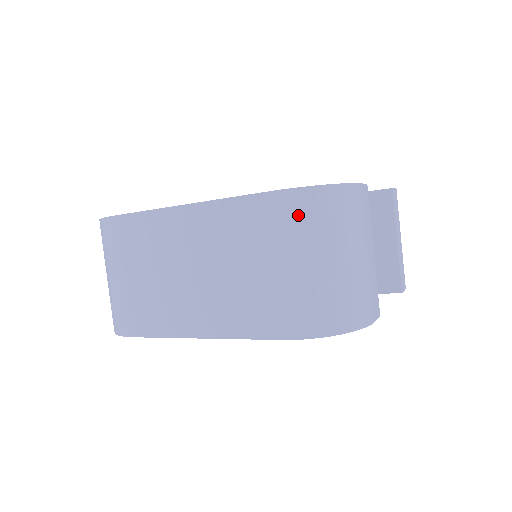
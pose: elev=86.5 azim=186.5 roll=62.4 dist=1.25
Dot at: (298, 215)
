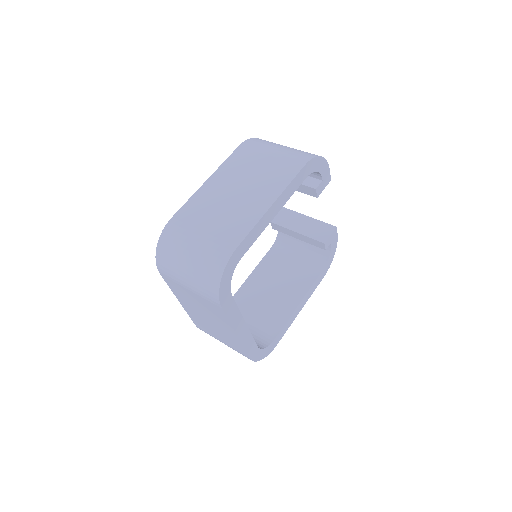
Dot at: (259, 142)
